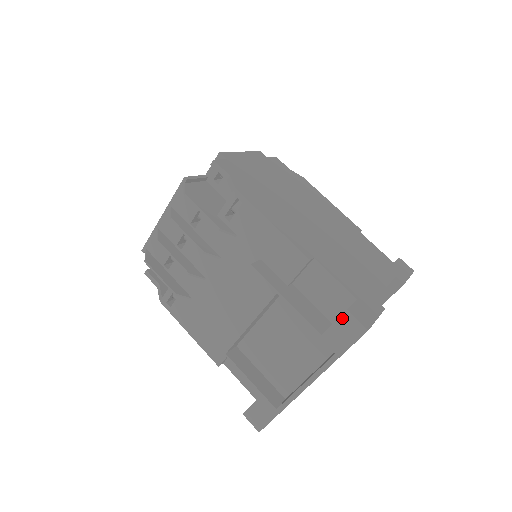
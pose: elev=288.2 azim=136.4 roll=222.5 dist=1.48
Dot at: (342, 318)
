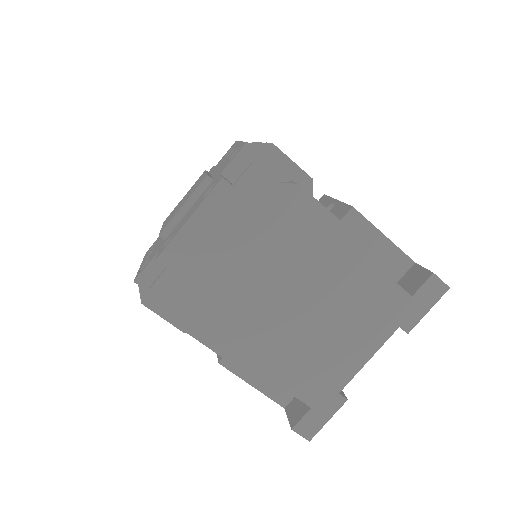
Dot at: (291, 425)
